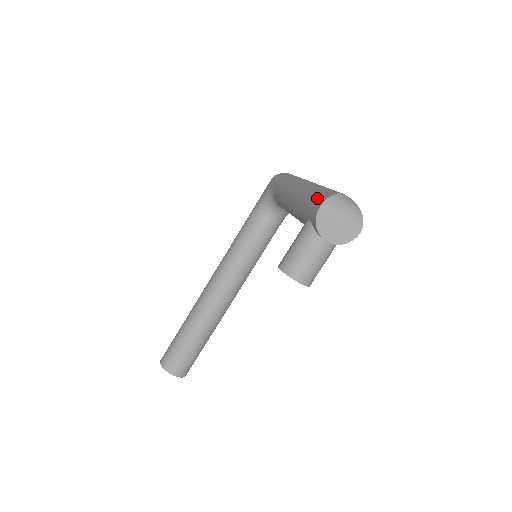
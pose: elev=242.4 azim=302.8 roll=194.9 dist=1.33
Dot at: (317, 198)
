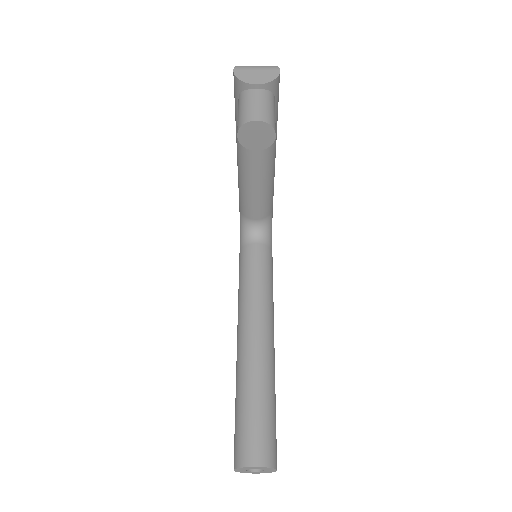
Dot at: occluded
